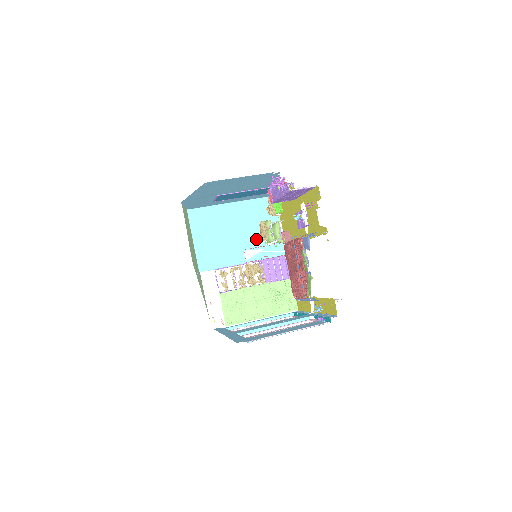
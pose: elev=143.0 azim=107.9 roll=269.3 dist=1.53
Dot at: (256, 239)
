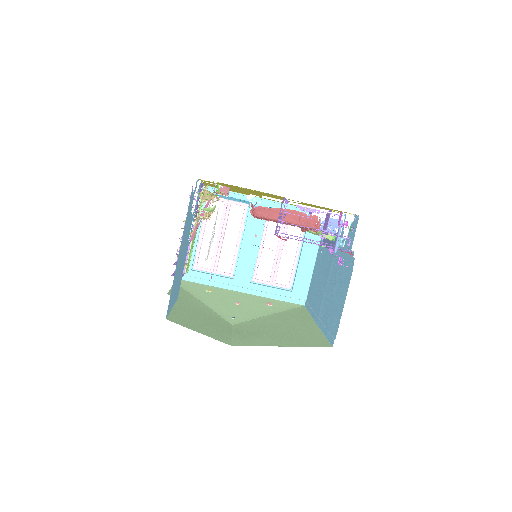
Dot at: (191, 221)
